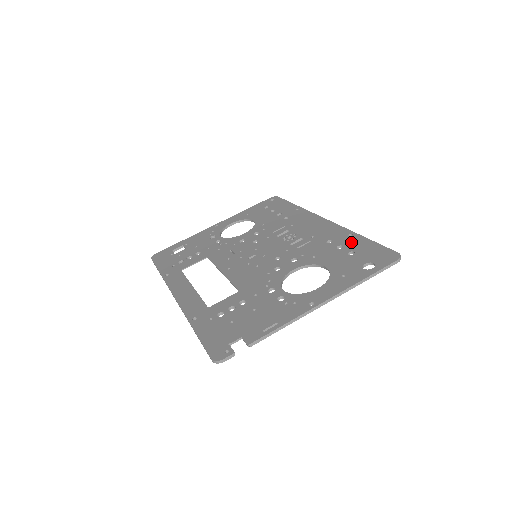
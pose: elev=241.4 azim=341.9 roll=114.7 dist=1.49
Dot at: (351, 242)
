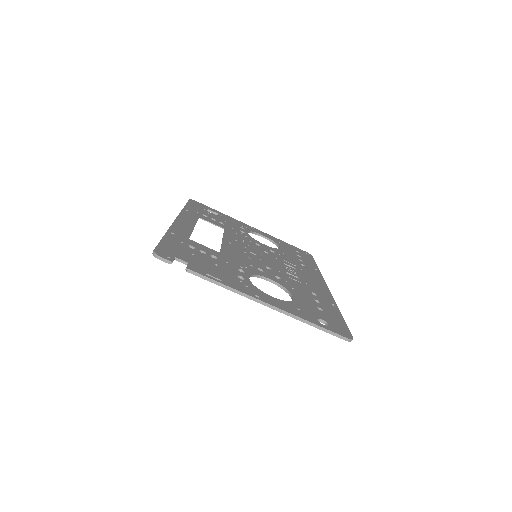
Dot at: (328, 306)
